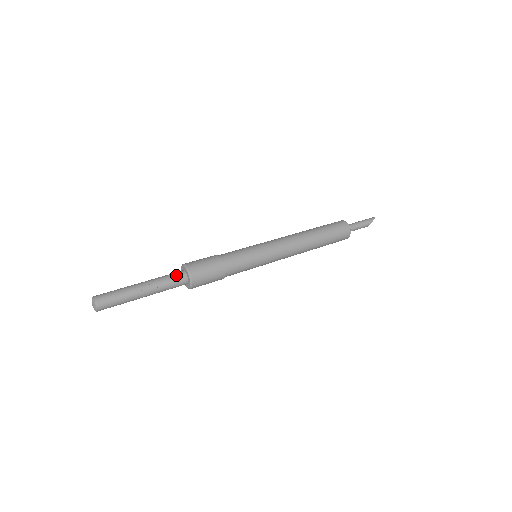
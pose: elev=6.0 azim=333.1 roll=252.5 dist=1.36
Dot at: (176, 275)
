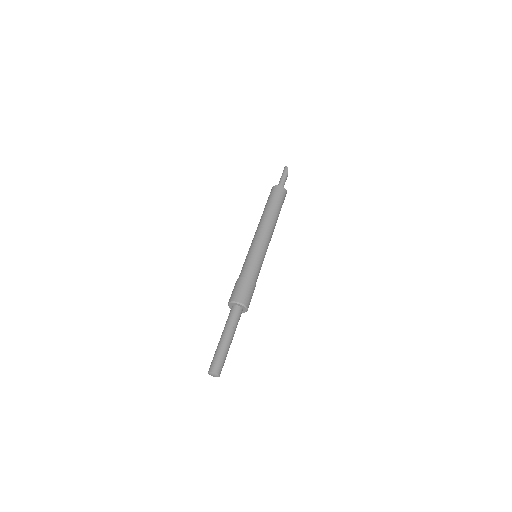
Dot at: (234, 312)
